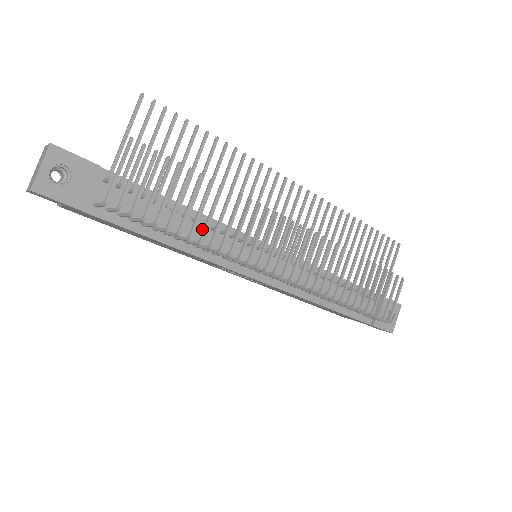
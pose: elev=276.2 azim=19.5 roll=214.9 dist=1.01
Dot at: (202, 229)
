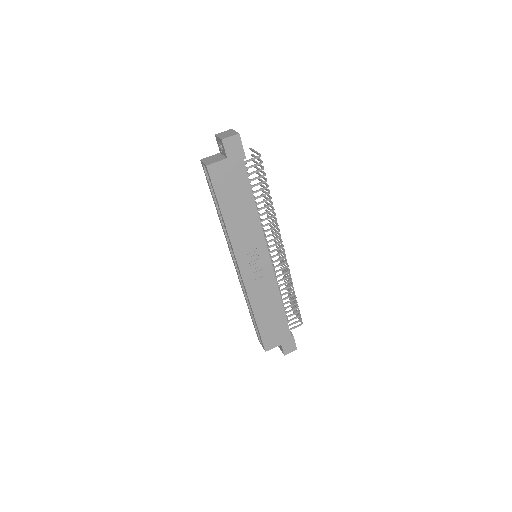
Dot at: occluded
